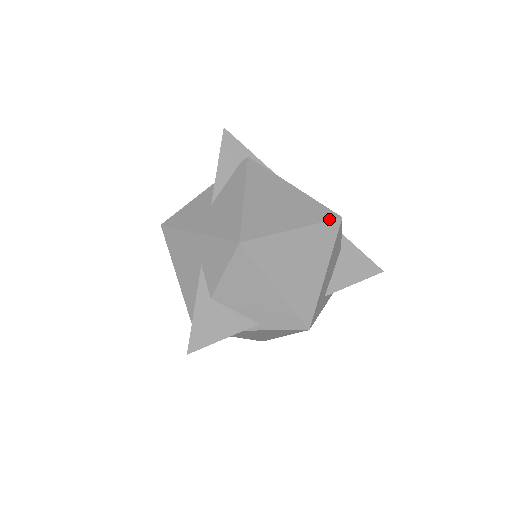
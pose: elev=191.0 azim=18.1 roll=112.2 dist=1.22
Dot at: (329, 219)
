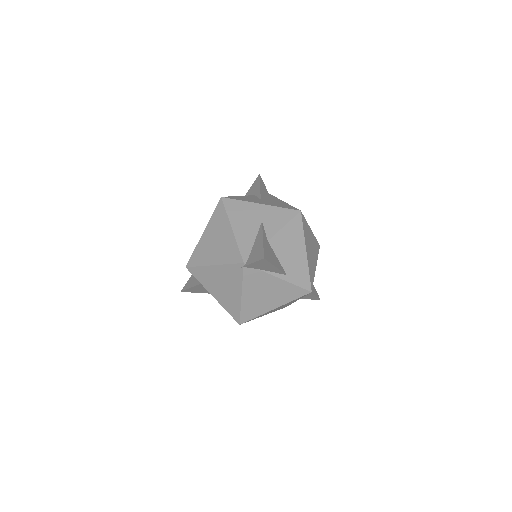
Dot at: (317, 241)
